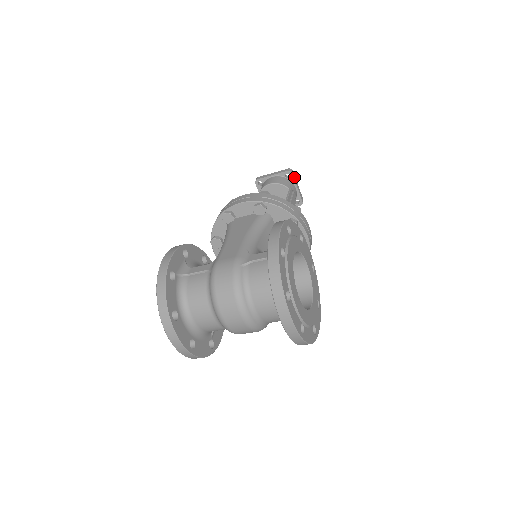
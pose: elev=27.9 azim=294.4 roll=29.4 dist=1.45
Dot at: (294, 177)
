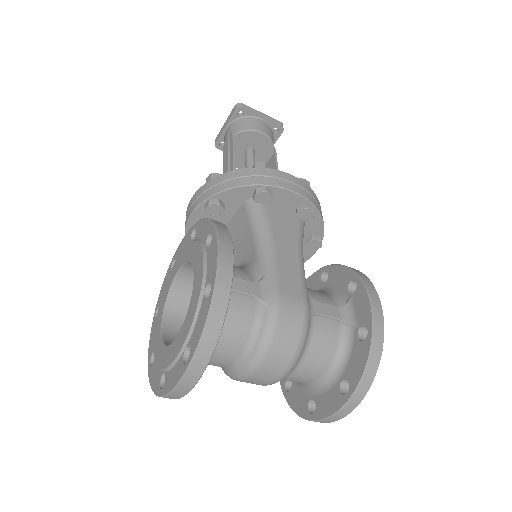
Dot at: (279, 135)
